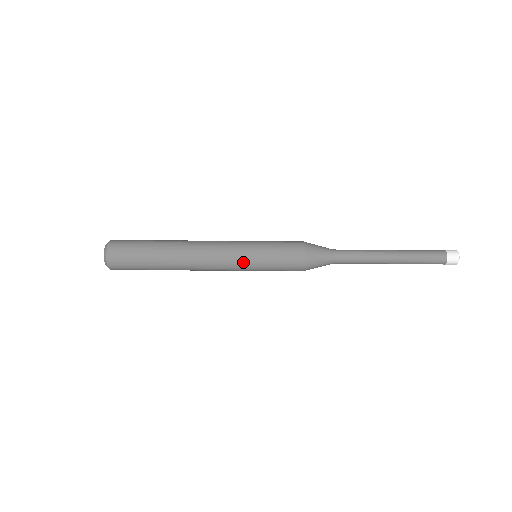
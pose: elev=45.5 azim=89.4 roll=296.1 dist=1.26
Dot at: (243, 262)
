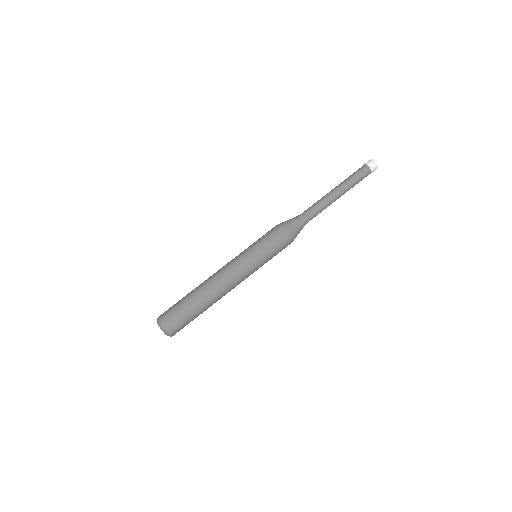
Dot at: (250, 262)
